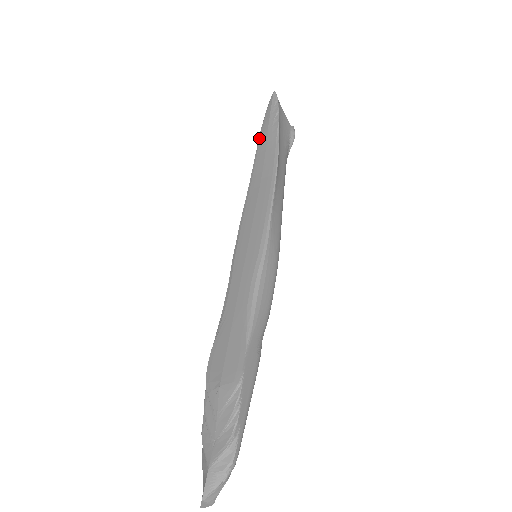
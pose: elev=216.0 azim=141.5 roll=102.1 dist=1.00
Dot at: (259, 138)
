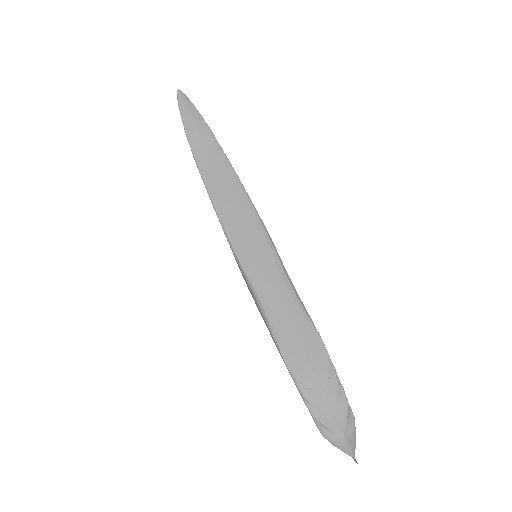
Dot at: (190, 140)
